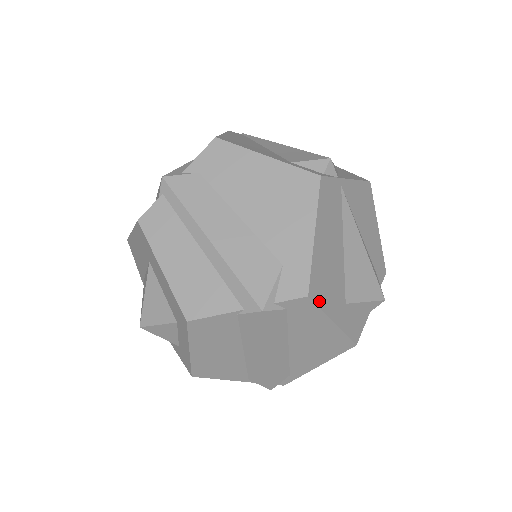
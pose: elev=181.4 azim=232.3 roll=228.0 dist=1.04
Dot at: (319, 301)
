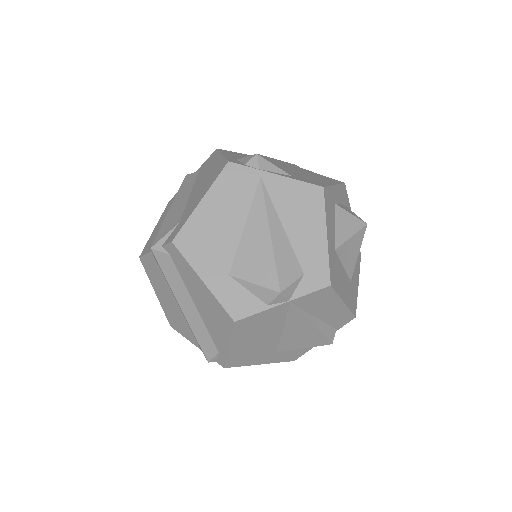
Dot at: (186, 253)
